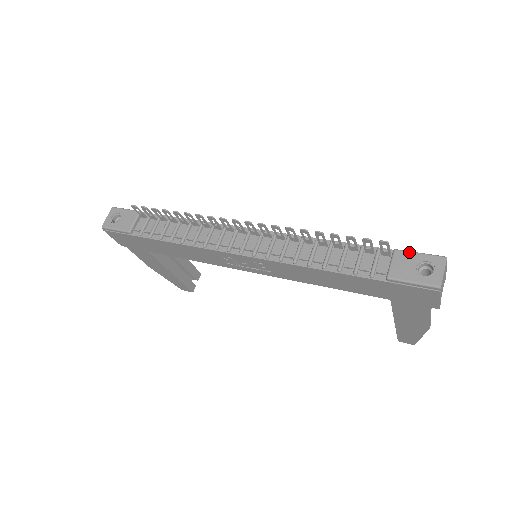
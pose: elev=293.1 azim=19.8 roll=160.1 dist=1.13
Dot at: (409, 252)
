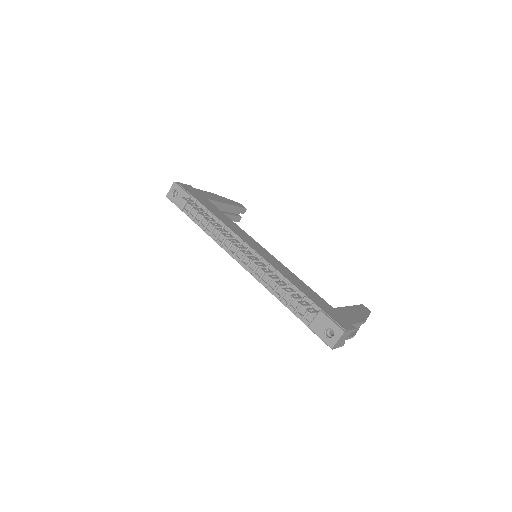
Dot at: (326, 317)
